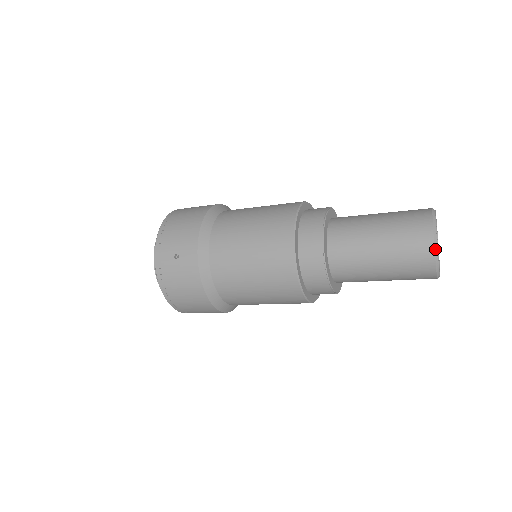
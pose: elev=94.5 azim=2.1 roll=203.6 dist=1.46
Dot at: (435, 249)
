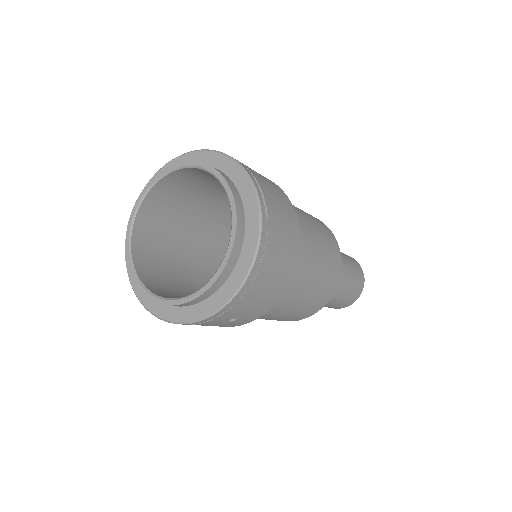
Dot at: occluded
